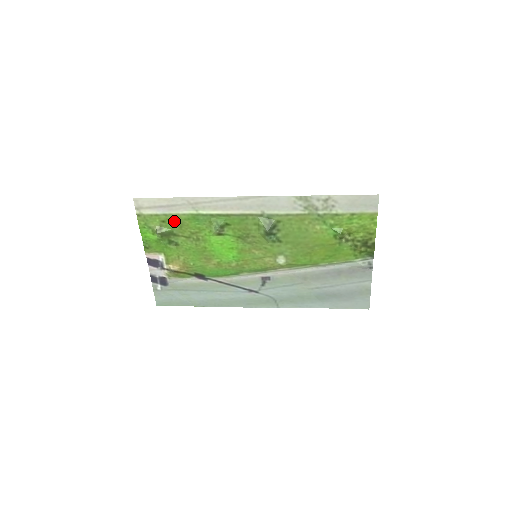
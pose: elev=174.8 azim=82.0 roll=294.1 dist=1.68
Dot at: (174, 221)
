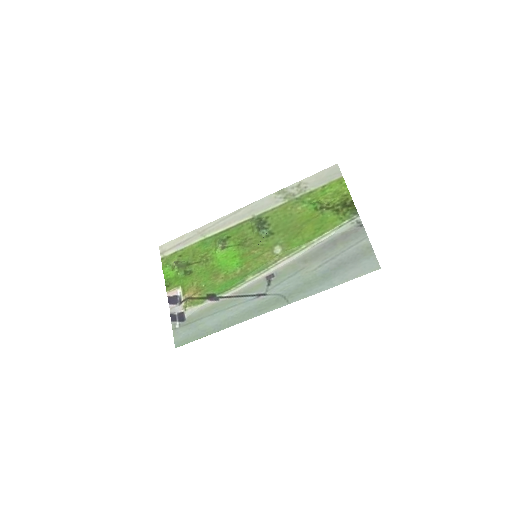
Dot at: (188, 253)
